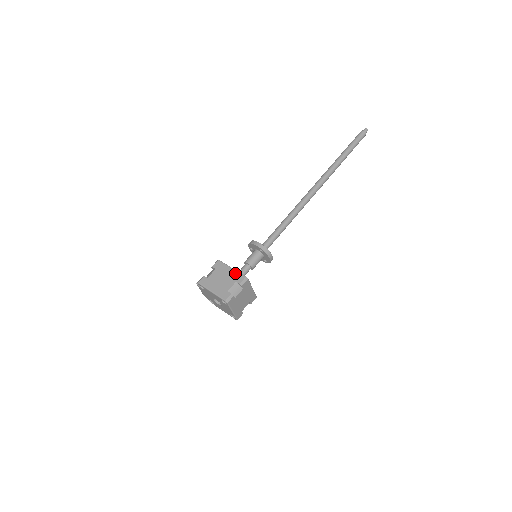
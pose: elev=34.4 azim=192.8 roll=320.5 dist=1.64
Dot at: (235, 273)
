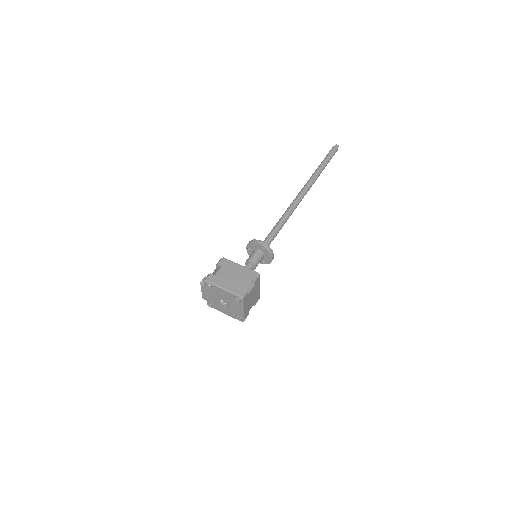
Dot at: (245, 269)
